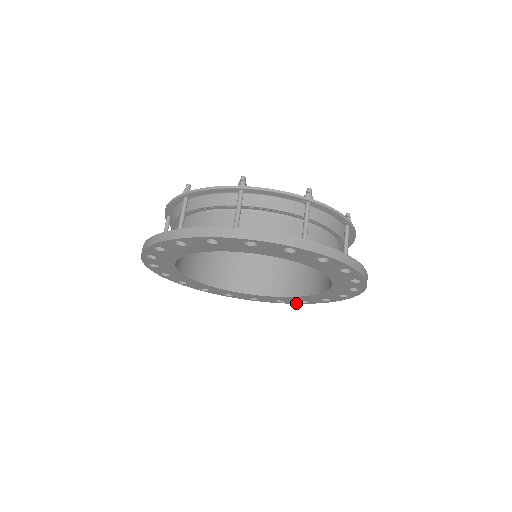
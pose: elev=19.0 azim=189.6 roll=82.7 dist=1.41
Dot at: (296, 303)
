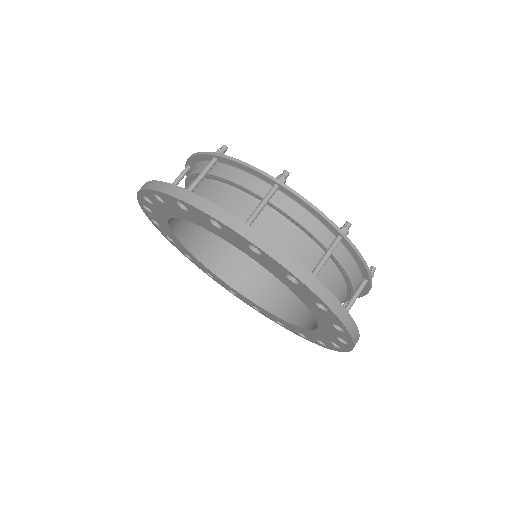
Dot at: (318, 344)
